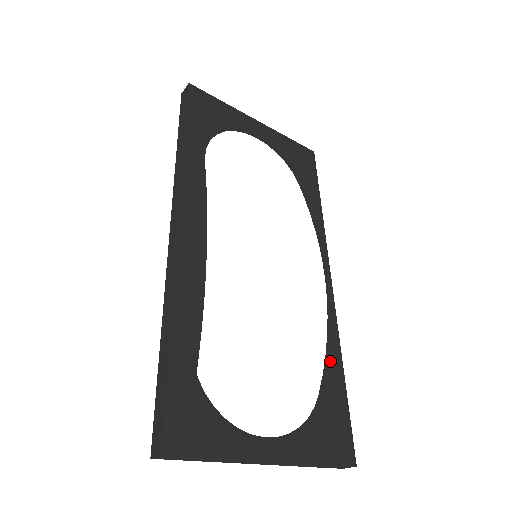
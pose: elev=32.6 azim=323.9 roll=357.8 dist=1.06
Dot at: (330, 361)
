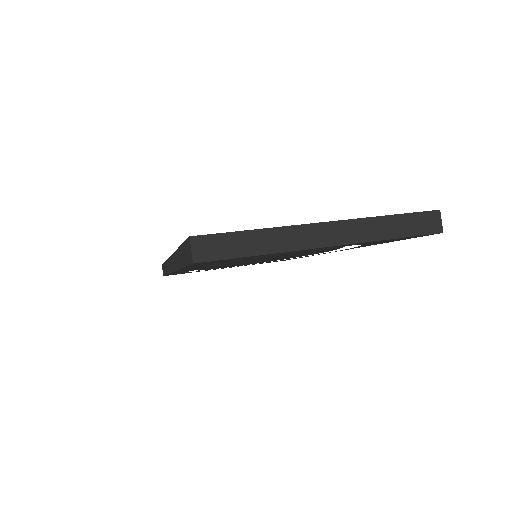
Dot at: occluded
